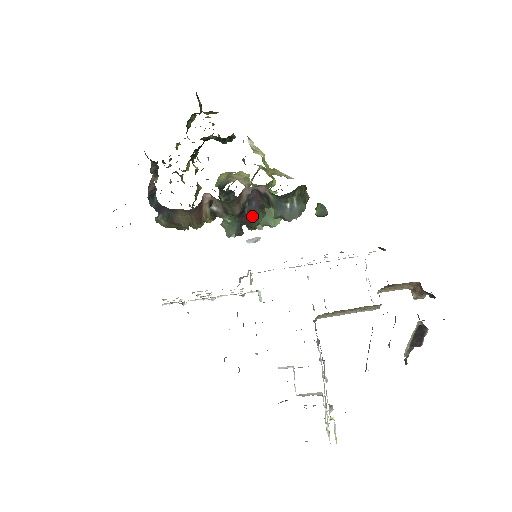
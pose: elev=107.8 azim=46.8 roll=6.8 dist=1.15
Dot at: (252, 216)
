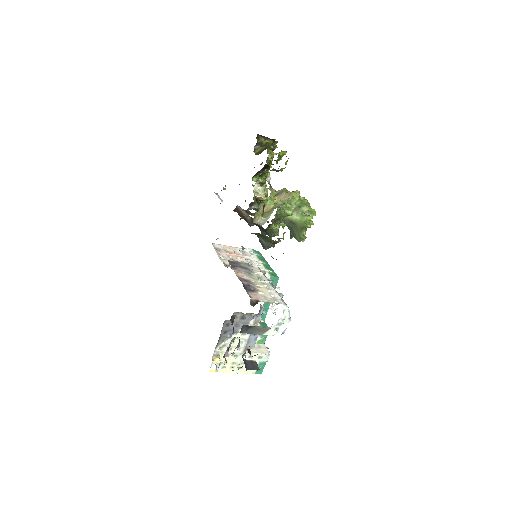
Dot at: (265, 230)
